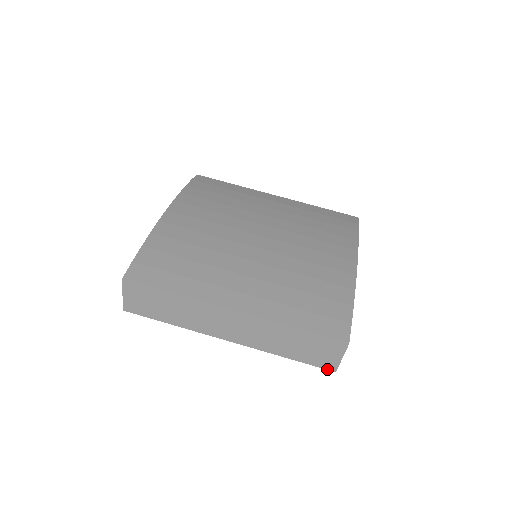
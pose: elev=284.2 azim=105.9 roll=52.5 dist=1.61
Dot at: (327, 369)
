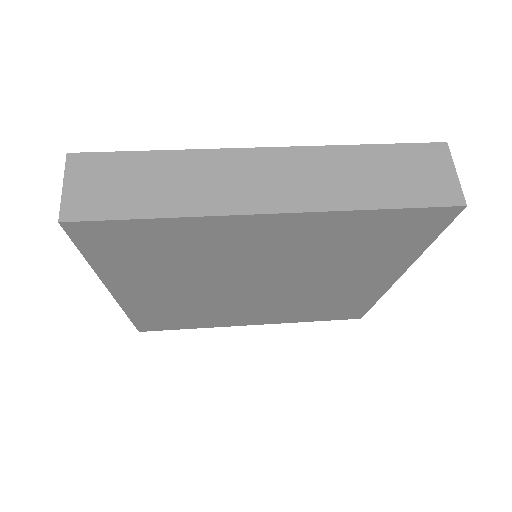
Dot at: (451, 205)
